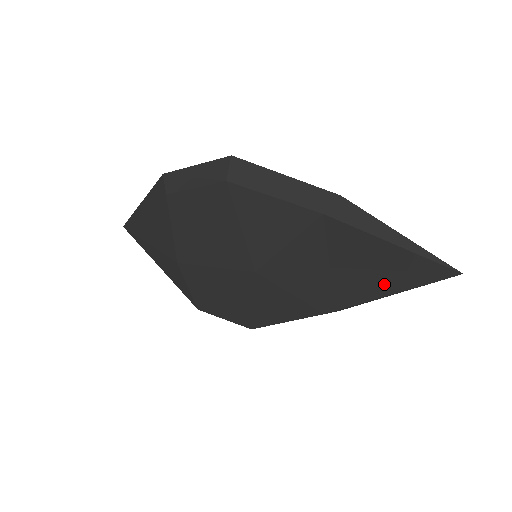
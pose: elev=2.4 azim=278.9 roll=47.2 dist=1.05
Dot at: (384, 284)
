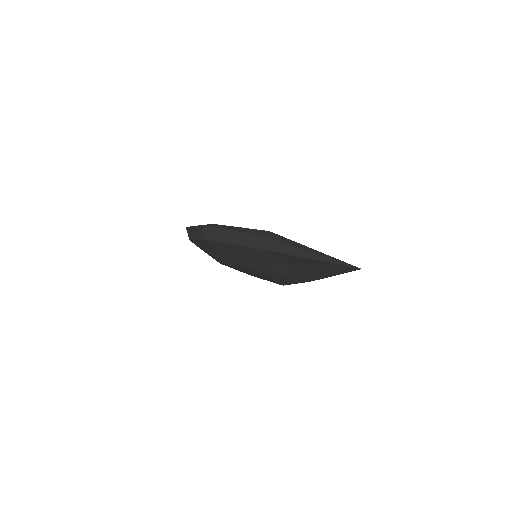
Dot at: (325, 272)
